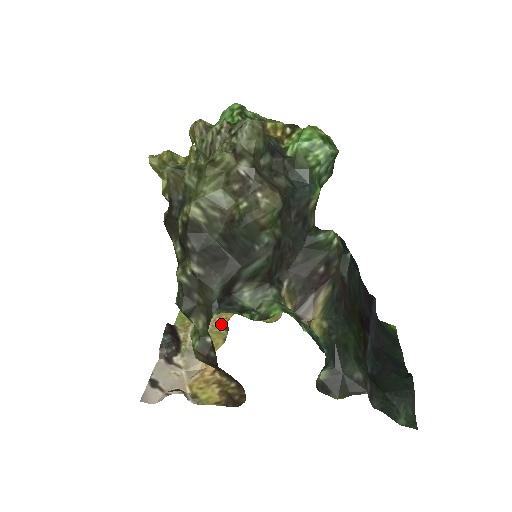
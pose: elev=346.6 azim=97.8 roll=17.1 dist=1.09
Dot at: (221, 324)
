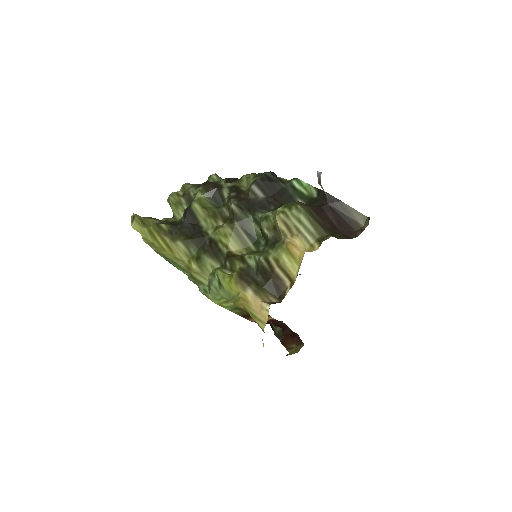
Dot at: (268, 303)
